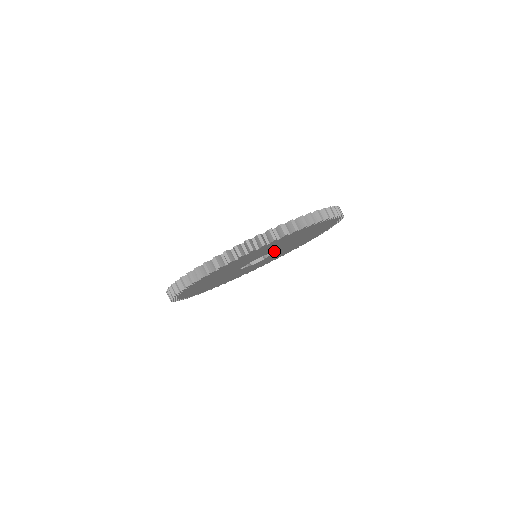
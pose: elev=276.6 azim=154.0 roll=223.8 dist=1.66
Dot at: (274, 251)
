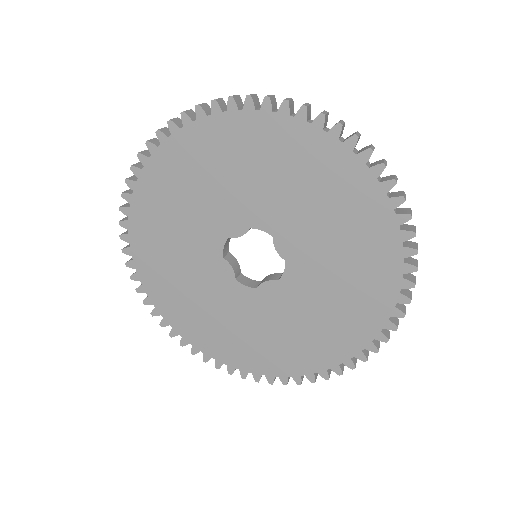
Dot at: (285, 256)
